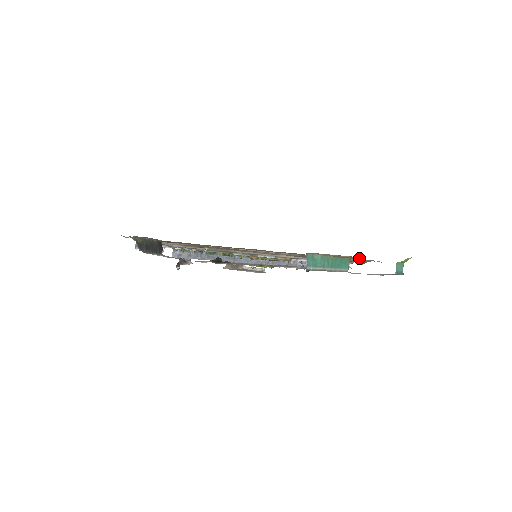
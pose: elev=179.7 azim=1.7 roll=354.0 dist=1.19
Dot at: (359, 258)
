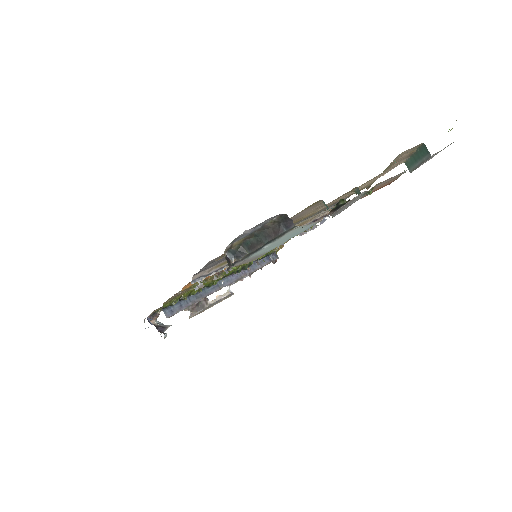
Dot at: (407, 155)
